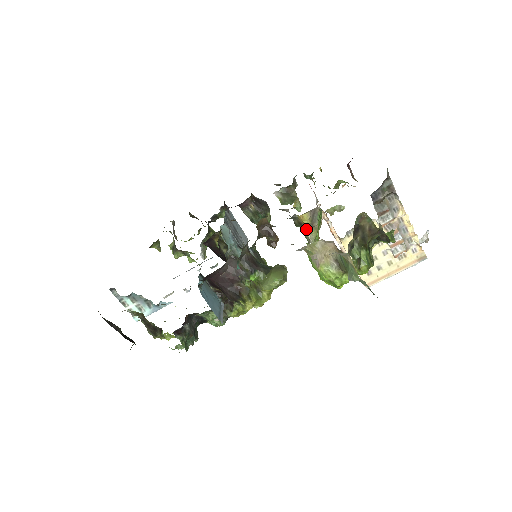
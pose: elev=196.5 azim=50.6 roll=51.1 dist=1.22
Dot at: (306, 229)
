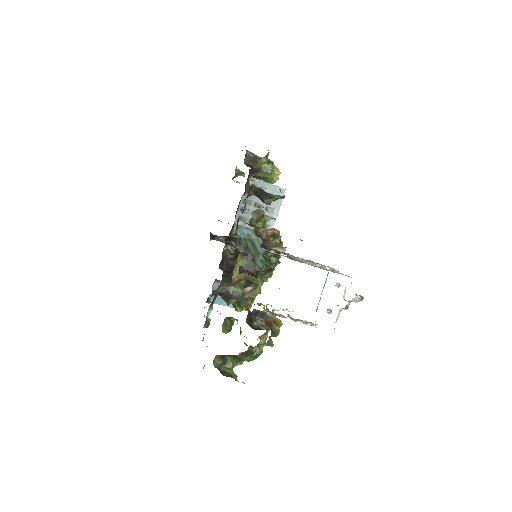
Dot at: occluded
